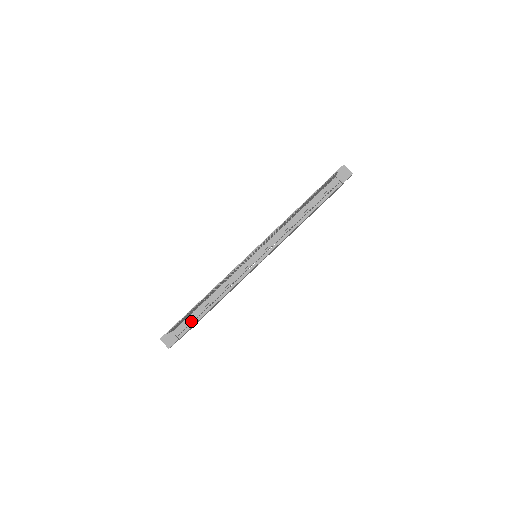
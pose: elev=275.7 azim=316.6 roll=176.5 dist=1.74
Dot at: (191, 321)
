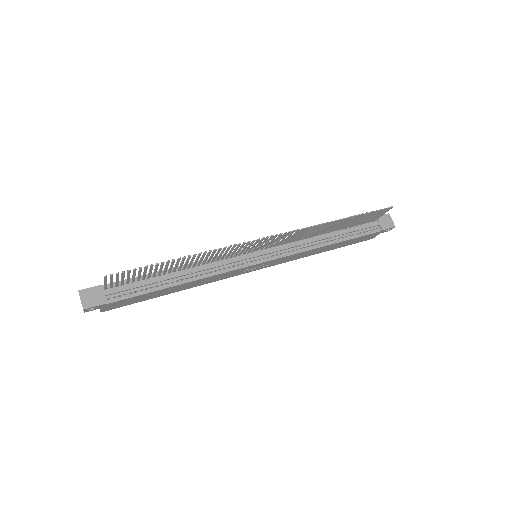
Dot at: (136, 289)
